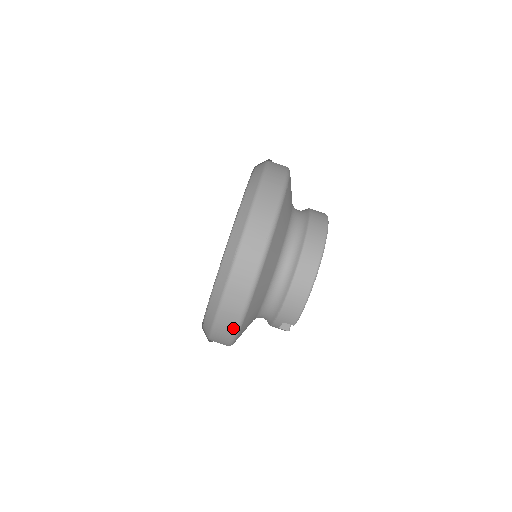
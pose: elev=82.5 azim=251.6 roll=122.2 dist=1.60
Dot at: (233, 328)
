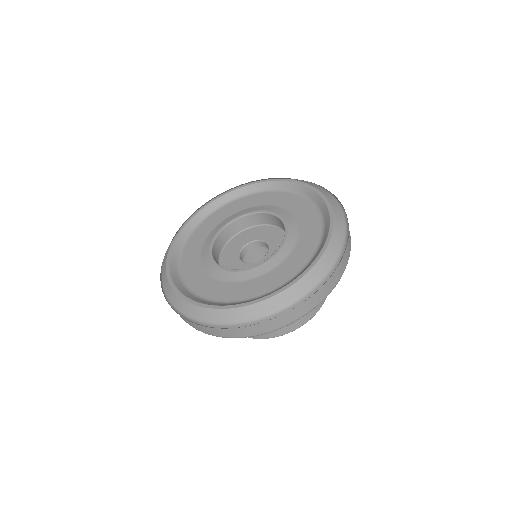
Dot at: occluded
